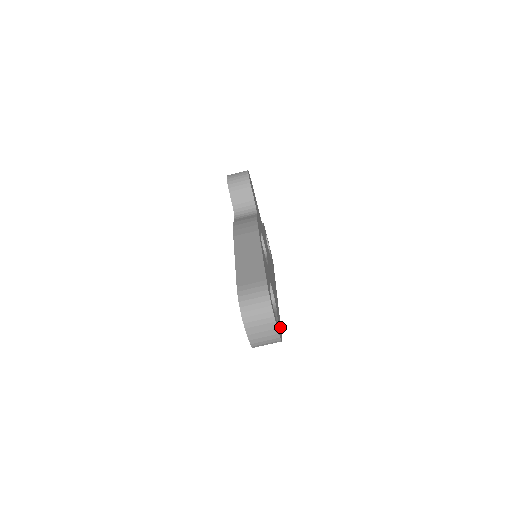
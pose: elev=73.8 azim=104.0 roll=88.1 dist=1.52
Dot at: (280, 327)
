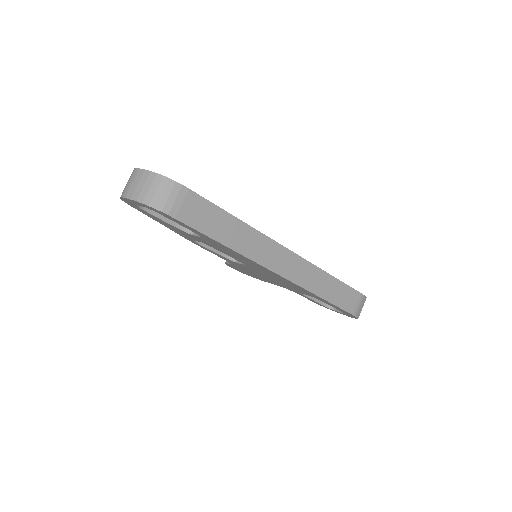
Dot at: (202, 198)
